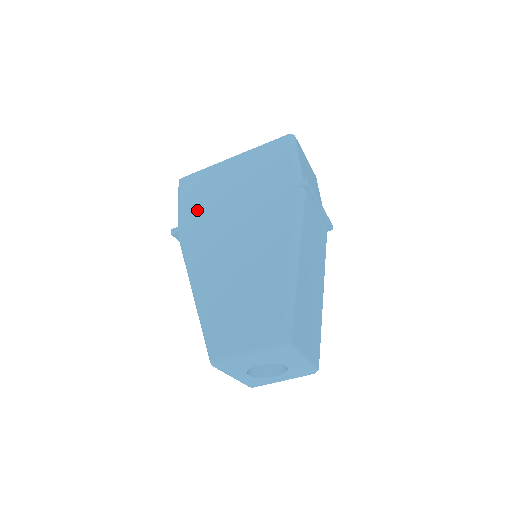
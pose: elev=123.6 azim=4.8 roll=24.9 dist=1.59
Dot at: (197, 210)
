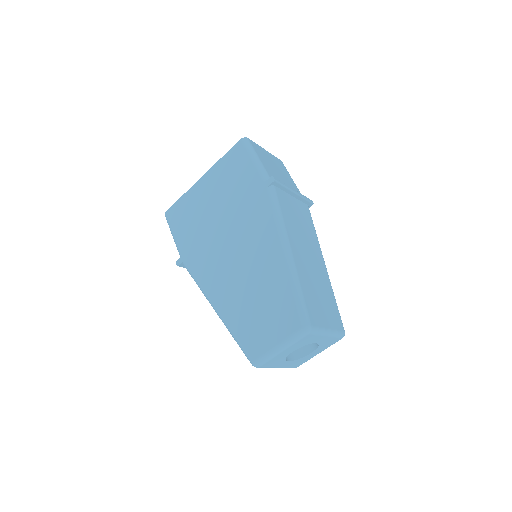
Dot at: (190, 237)
